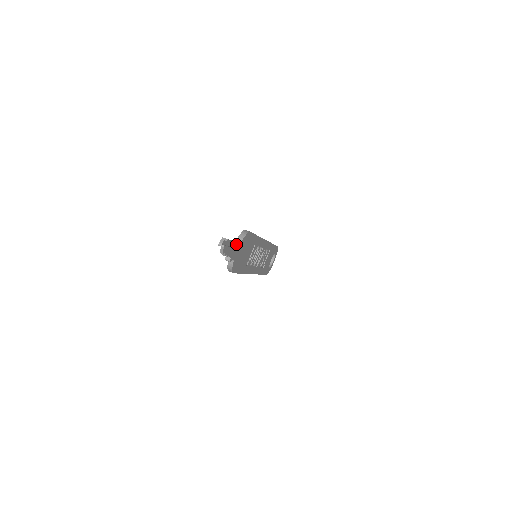
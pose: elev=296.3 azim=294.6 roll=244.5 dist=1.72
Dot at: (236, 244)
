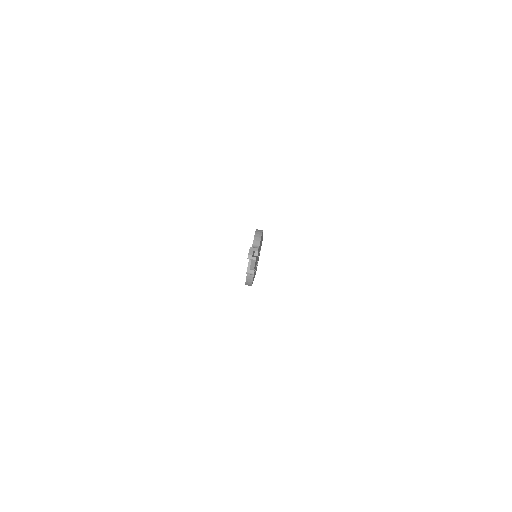
Dot at: occluded
